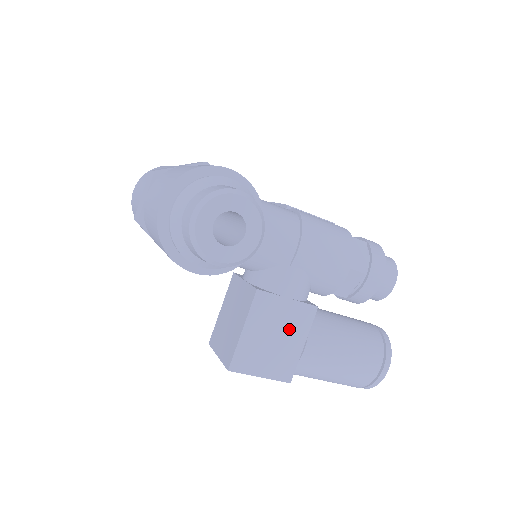
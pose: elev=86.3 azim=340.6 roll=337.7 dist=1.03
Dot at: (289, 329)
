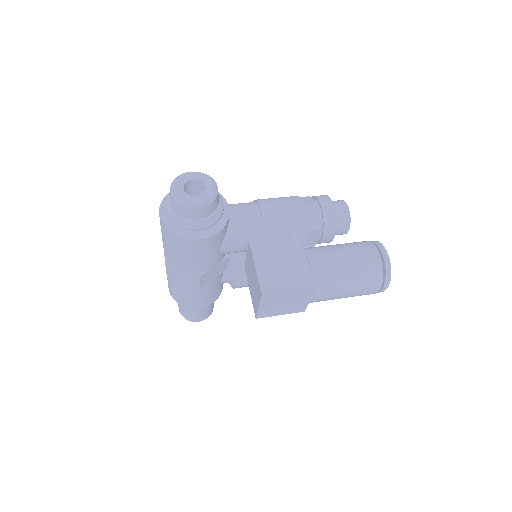
Dot at: (288, 255)
